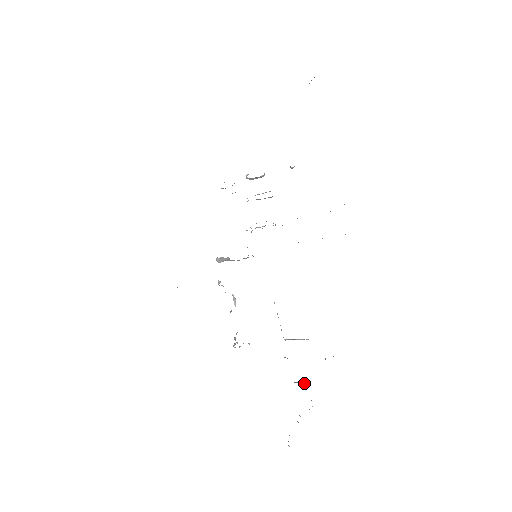
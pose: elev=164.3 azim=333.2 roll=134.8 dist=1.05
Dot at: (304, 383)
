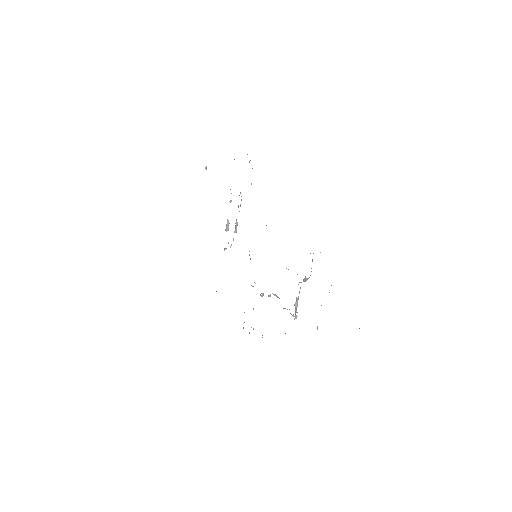
Dot at: occluded
